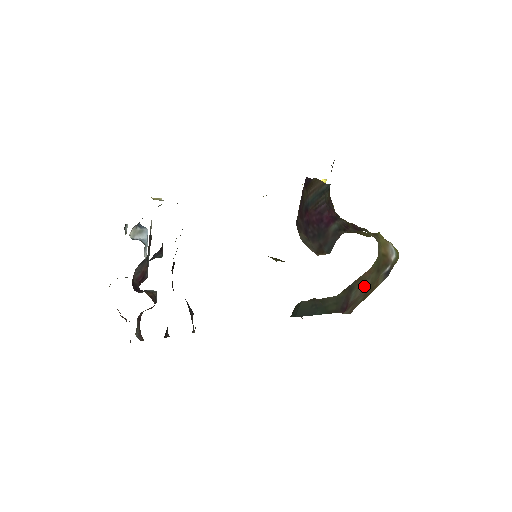
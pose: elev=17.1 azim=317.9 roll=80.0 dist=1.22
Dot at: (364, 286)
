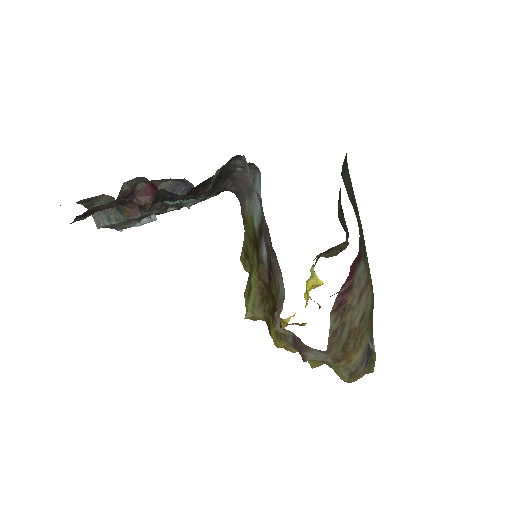
Dot at: (363, 295)
